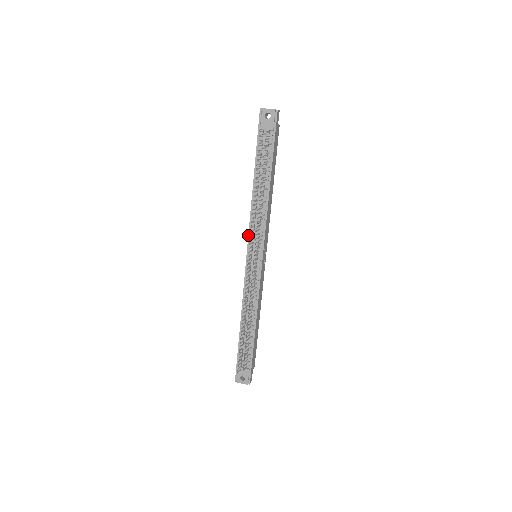
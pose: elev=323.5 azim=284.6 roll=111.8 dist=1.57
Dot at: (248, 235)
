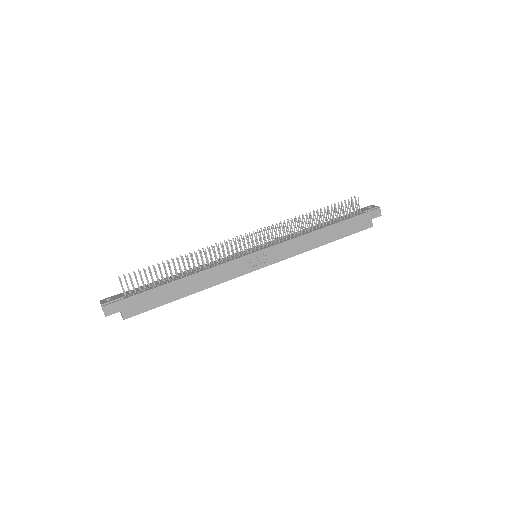
Dot at: (271, 241)
